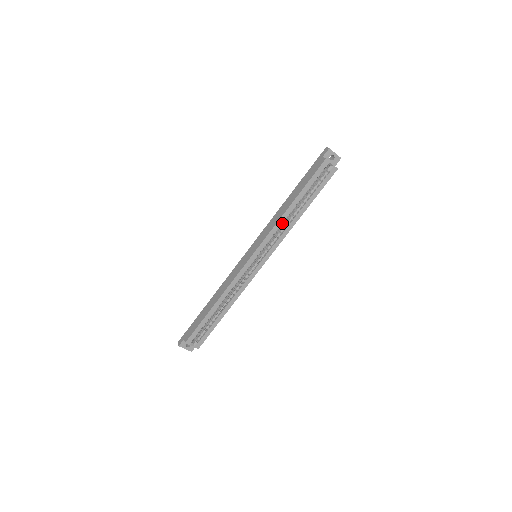
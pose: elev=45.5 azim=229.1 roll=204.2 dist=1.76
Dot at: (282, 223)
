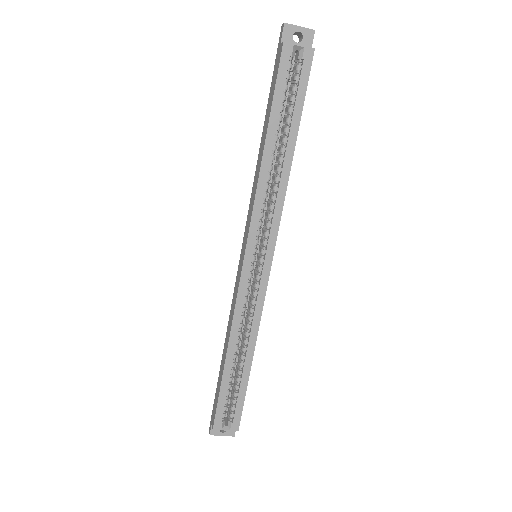
Dot at: (266, 185)
